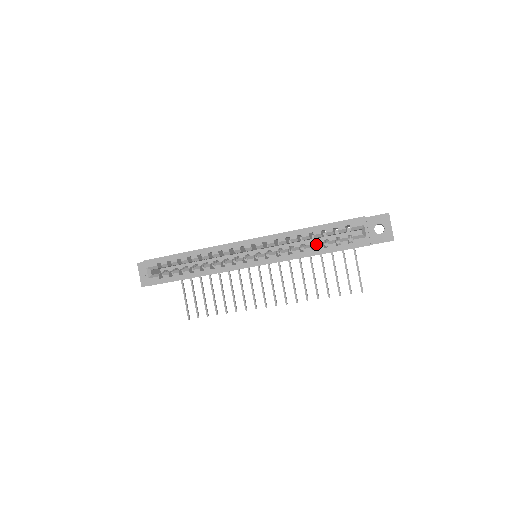
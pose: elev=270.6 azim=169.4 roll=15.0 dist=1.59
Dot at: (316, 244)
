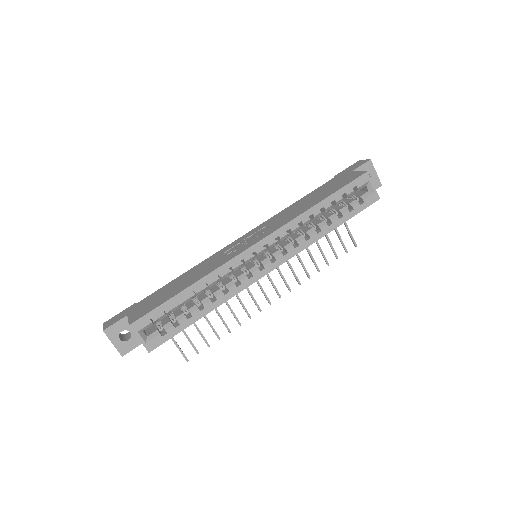
Dot at: (329, 218)
